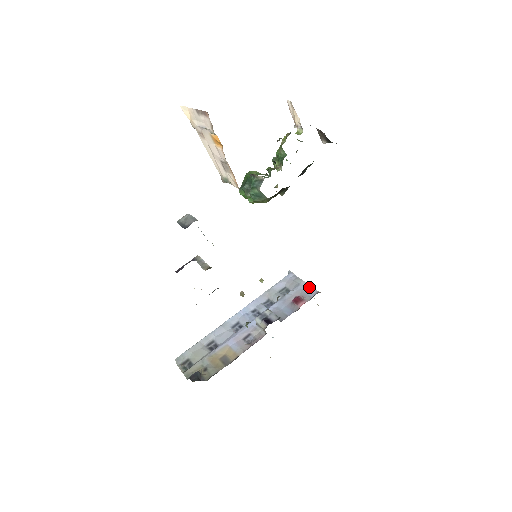
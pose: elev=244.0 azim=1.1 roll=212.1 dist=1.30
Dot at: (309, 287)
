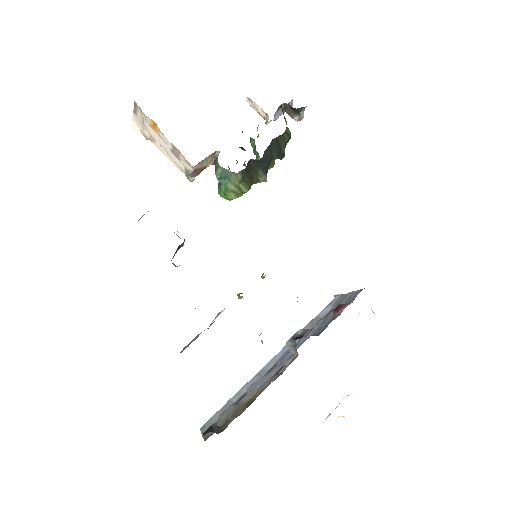
Dot at: (354, 292)
